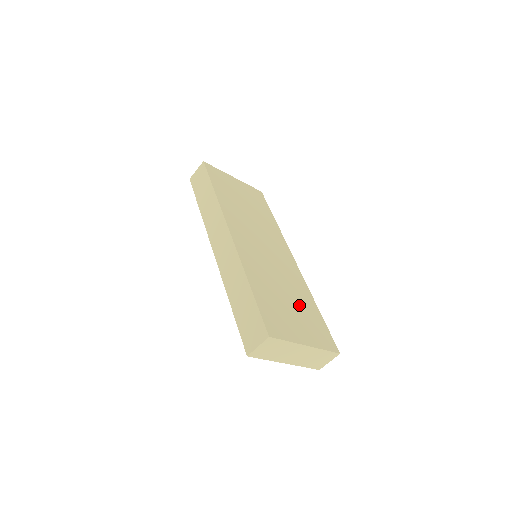
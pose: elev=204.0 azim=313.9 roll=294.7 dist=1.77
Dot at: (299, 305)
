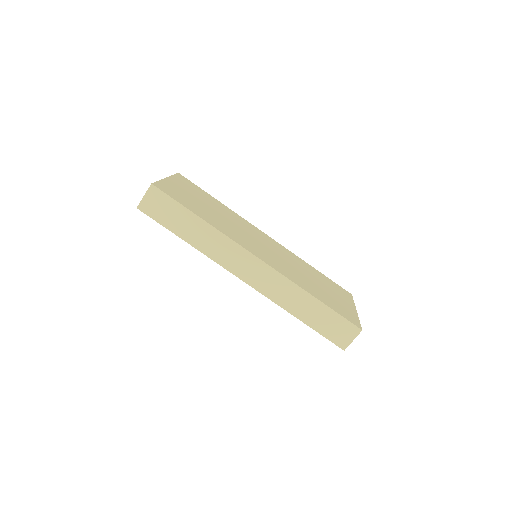
Dot at: (319, 280)
